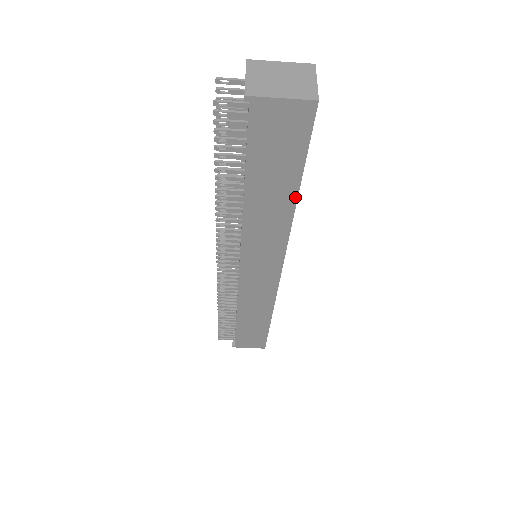
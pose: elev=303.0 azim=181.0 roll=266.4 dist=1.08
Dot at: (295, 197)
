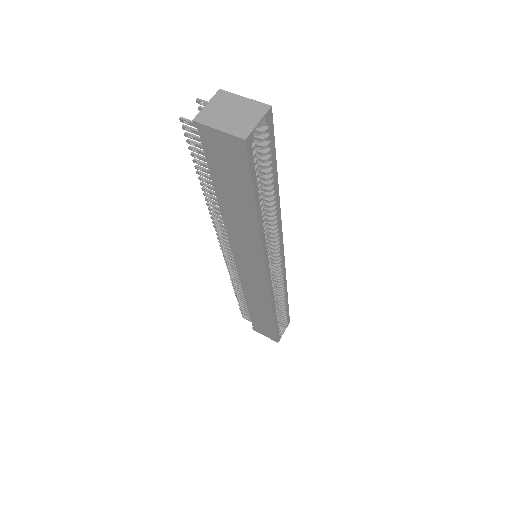
Dot at: (256, 215)
